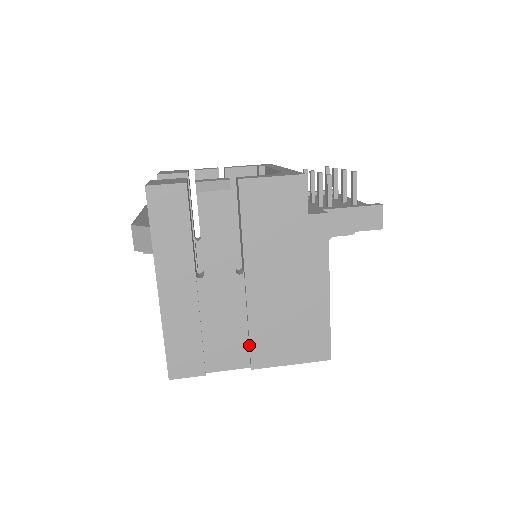
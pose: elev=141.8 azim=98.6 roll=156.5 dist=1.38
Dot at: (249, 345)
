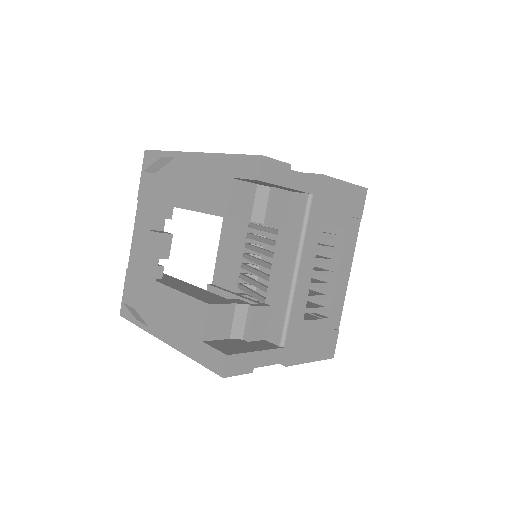
Dot at: occluded
